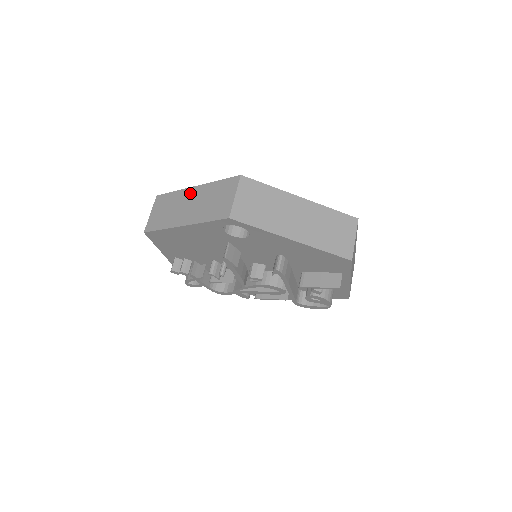
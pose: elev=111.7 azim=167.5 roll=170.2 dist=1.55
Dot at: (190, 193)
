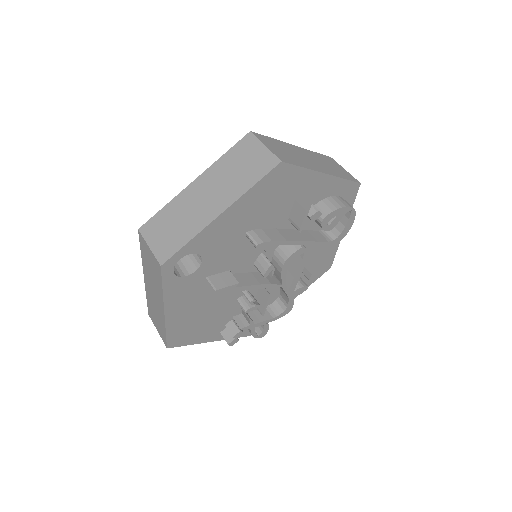
Dot at: (147, 285)
